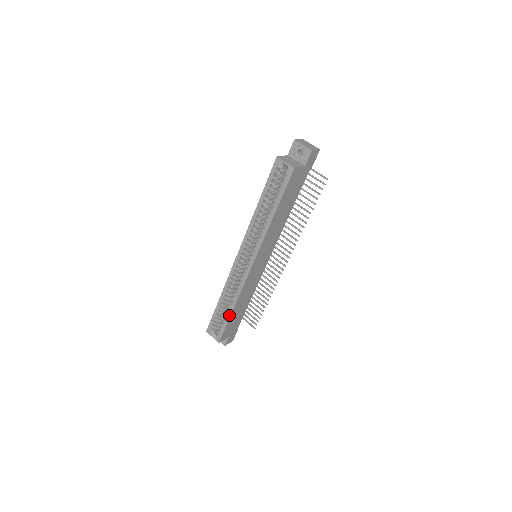
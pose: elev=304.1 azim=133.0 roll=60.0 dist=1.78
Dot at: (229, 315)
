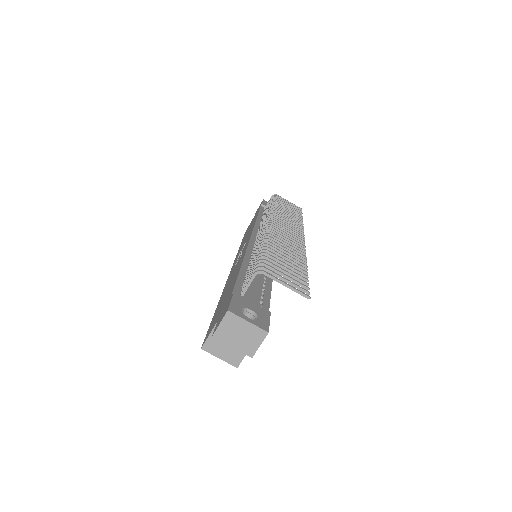
Dot at: occluded
